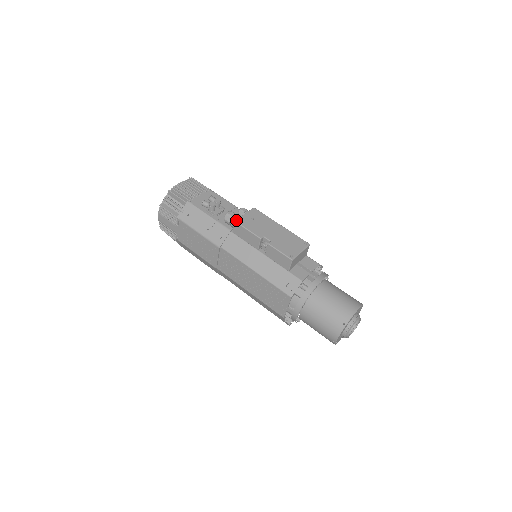
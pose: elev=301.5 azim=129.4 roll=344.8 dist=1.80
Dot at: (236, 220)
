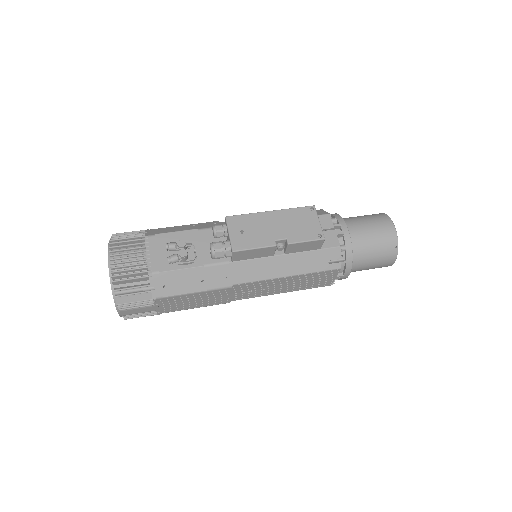
Dot at: (233, 250)
